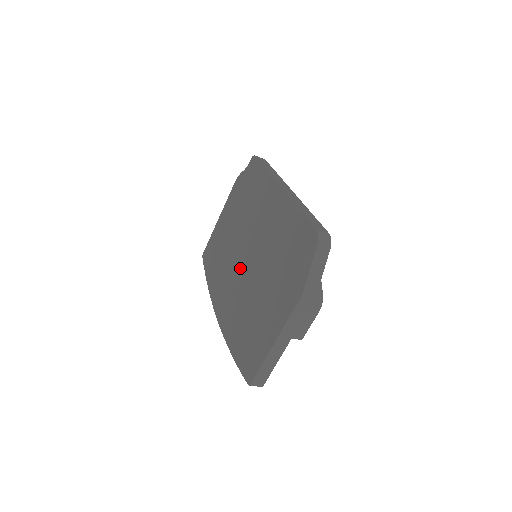
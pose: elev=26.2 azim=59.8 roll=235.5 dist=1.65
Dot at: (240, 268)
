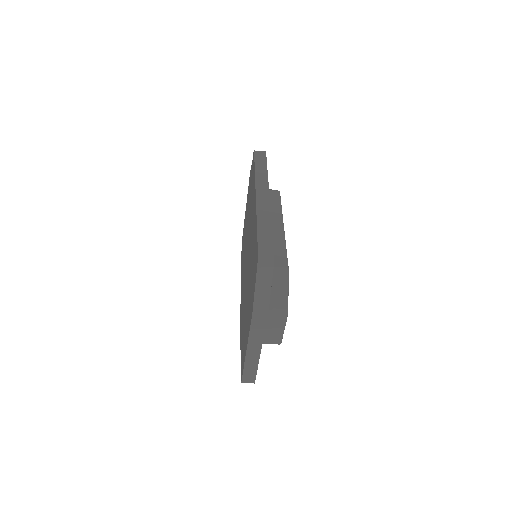
Dot at: occluded
